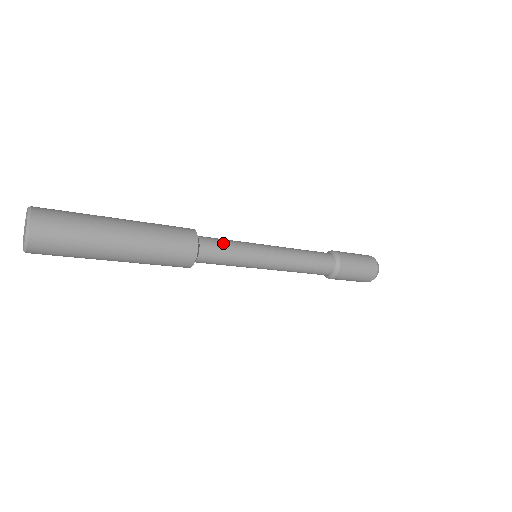
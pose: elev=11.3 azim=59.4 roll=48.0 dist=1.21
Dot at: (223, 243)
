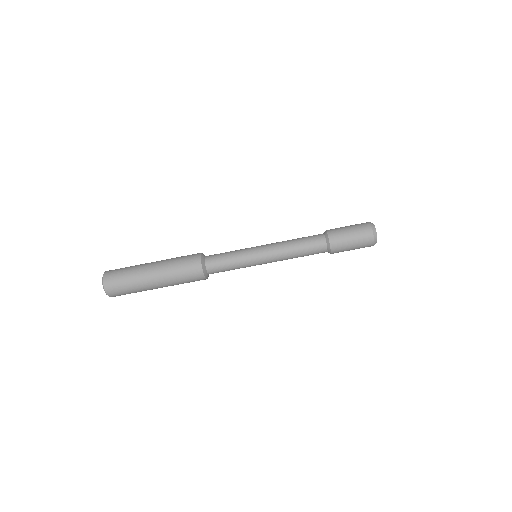
Dot at: occluded
